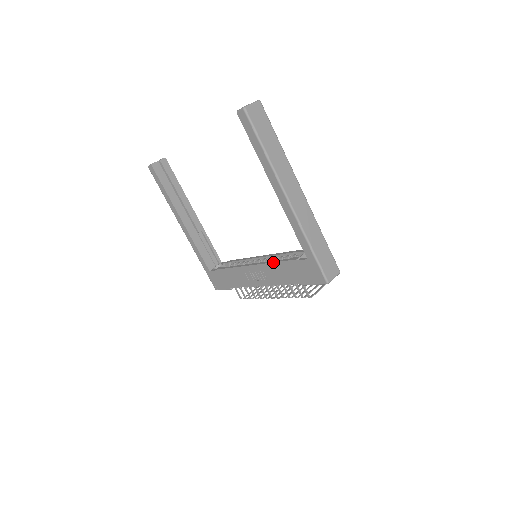
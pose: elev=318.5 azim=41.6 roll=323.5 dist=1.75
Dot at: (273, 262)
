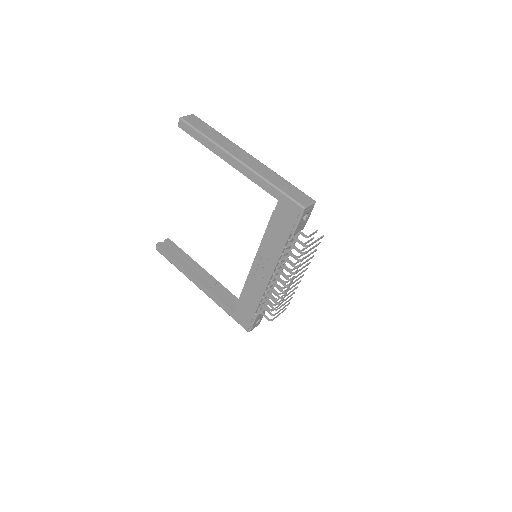
Dot at: occluded
